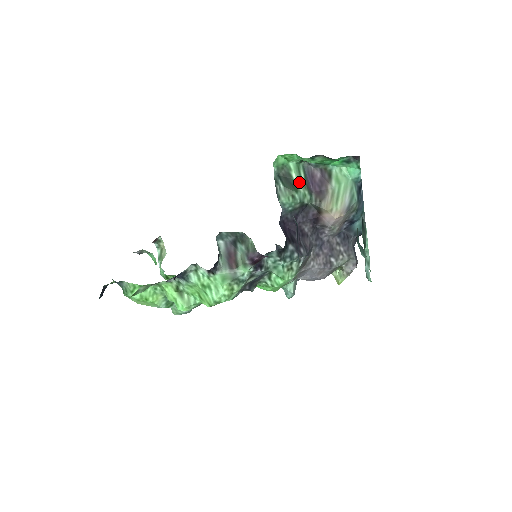
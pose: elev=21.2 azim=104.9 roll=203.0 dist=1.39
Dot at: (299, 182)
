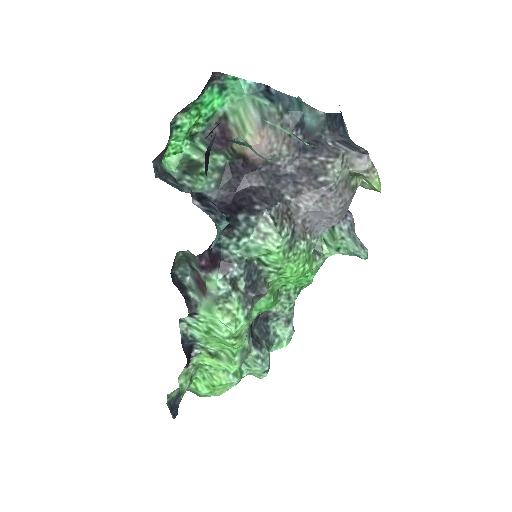
Dot at: (202, 156)
